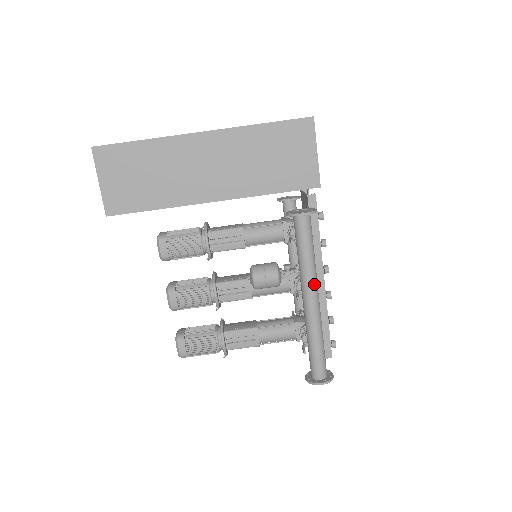
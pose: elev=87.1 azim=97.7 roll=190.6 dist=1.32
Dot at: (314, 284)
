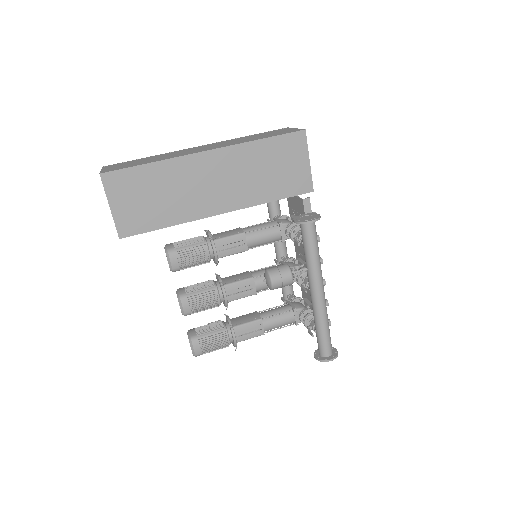
Dot at: (321, 278)
